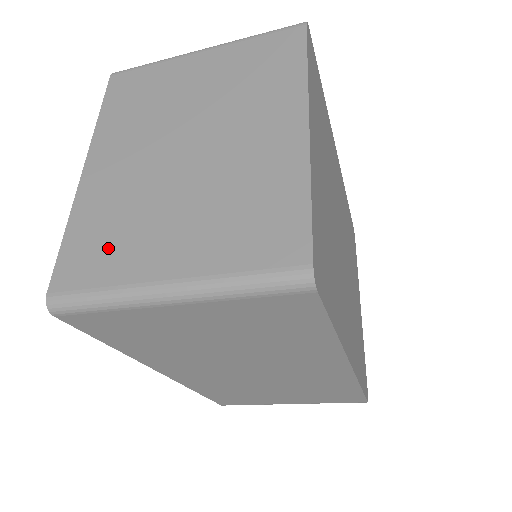
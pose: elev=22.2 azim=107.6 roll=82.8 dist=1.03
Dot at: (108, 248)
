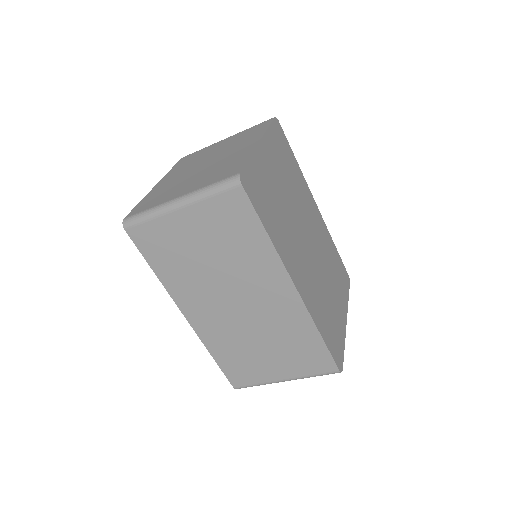
Dot at: (157, 199)
